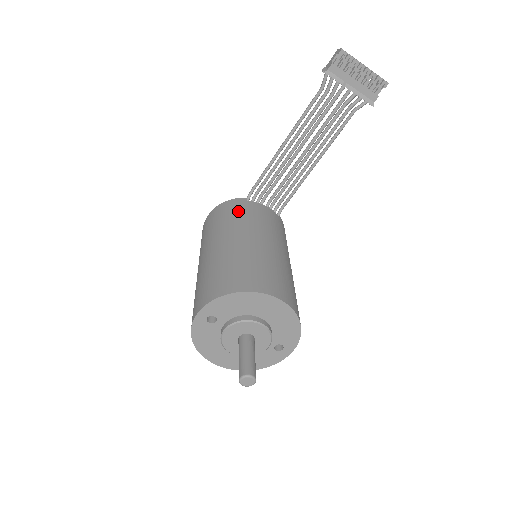
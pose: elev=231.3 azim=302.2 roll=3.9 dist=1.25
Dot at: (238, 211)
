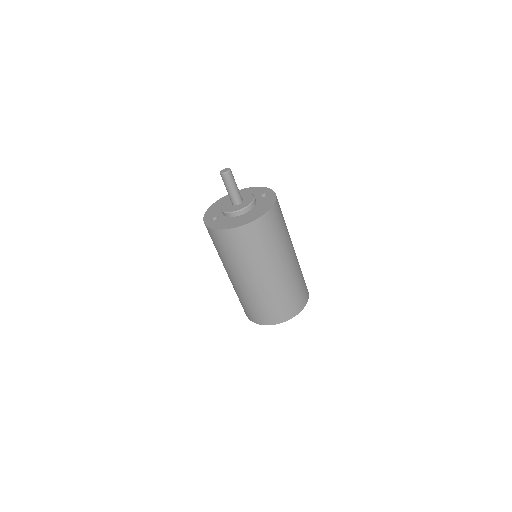
Dot at: occluded
